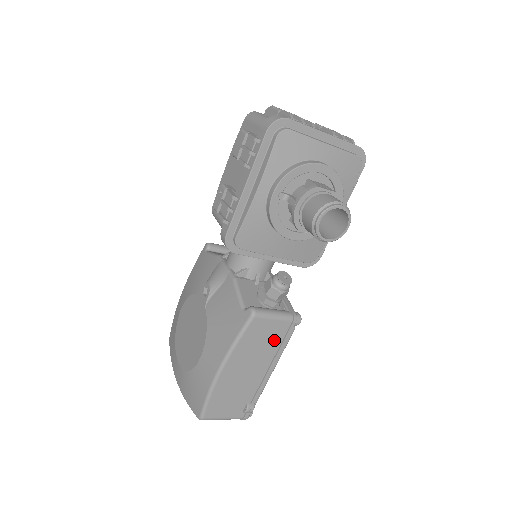
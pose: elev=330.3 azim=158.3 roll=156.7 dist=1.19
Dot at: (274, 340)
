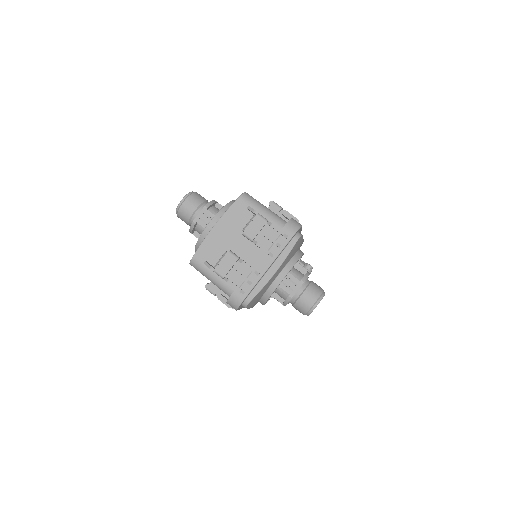
Dot at: occluded
